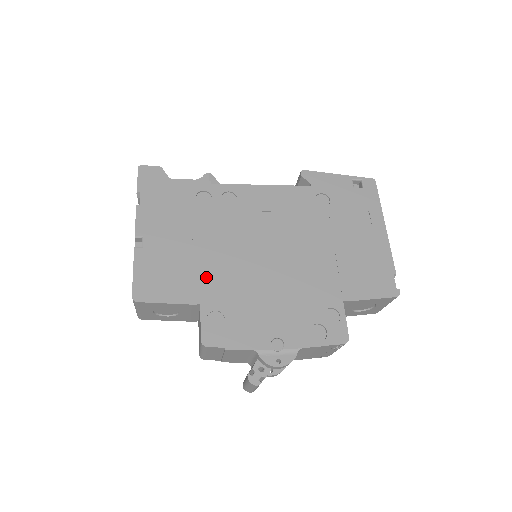
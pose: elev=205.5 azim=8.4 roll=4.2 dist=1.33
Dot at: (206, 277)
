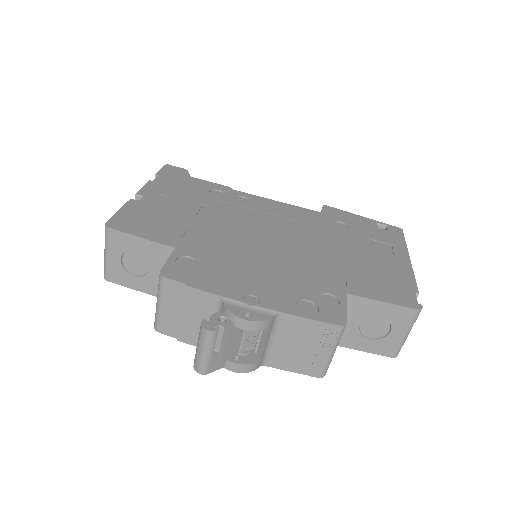
Dot at: (193, 234)
